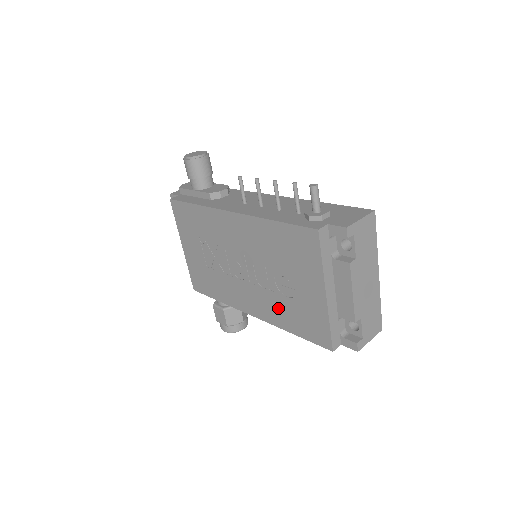
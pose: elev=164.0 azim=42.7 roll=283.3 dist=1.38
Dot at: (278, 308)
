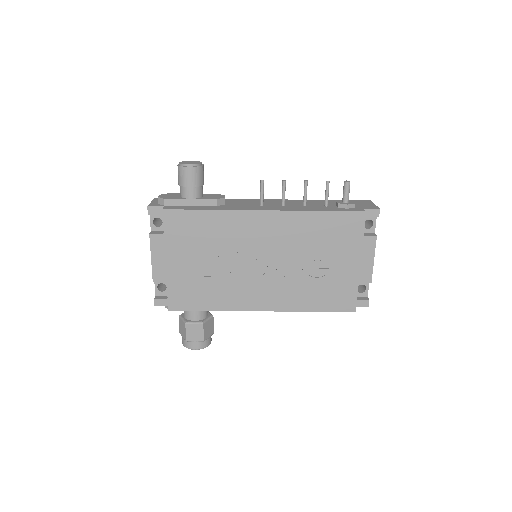
Dot at: (302, 292)
